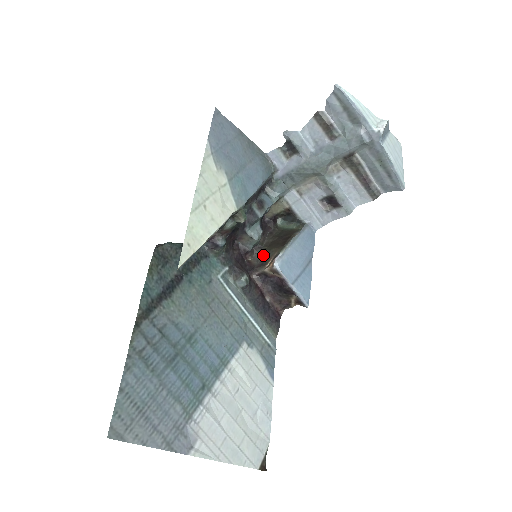
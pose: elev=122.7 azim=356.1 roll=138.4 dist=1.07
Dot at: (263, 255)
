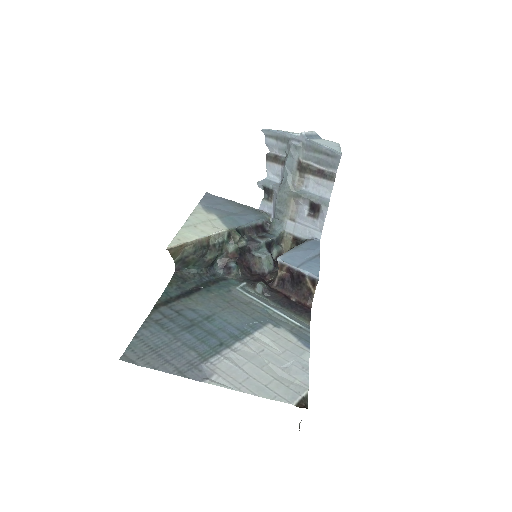
Dot at: occluded
